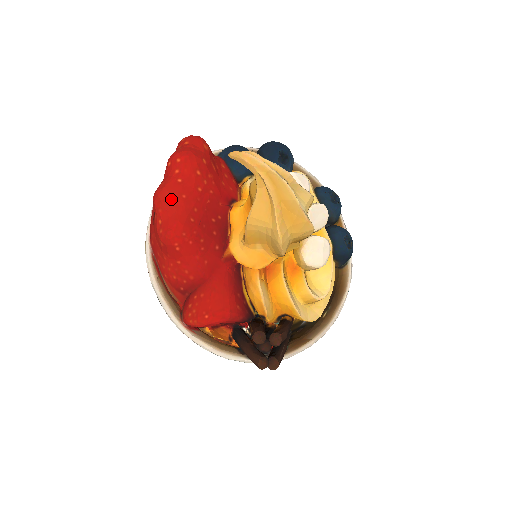
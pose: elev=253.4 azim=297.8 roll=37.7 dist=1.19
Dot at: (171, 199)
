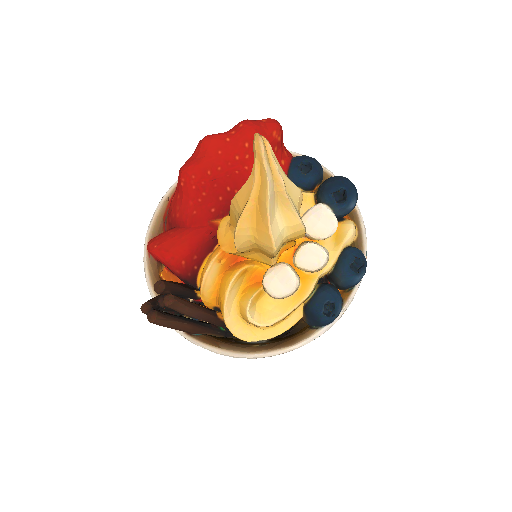
Dot at: (209, 147)
